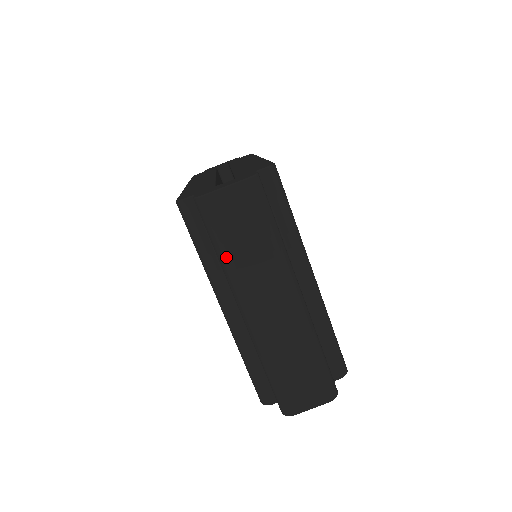
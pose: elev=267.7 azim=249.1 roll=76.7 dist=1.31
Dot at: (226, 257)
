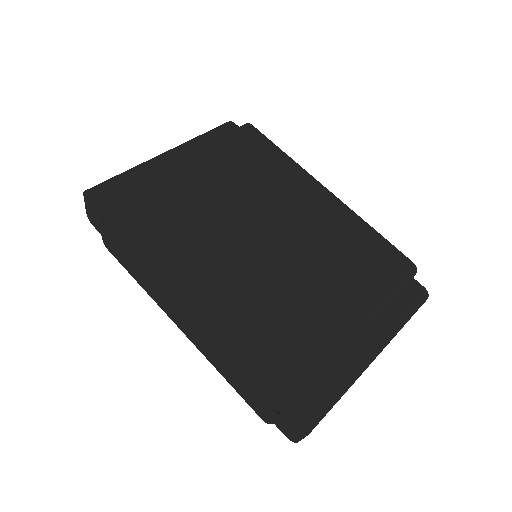
Dot at: occluded
